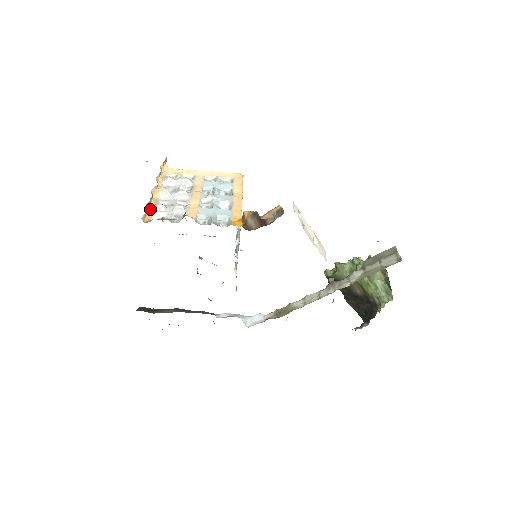
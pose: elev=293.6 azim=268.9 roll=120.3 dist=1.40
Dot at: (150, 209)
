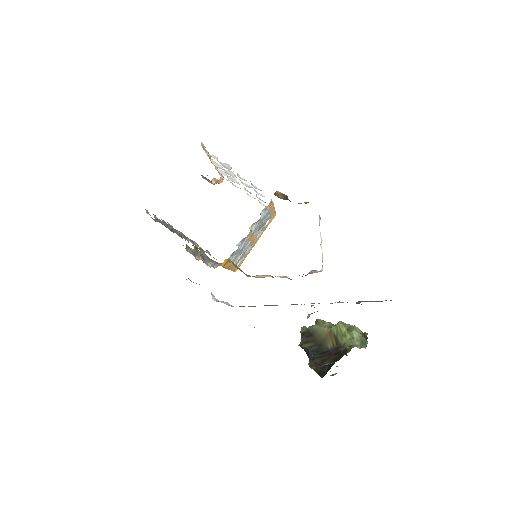
Dot at: (207, 153)
